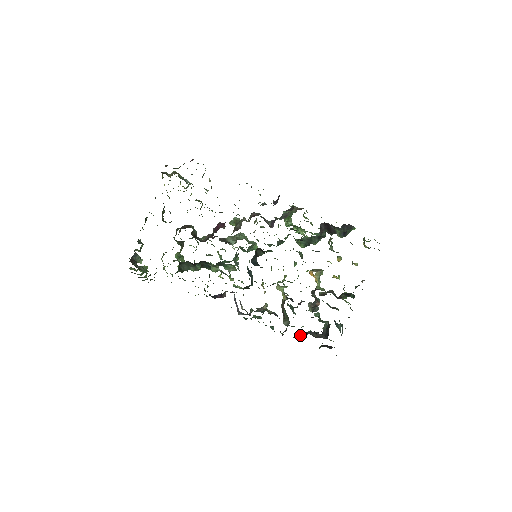
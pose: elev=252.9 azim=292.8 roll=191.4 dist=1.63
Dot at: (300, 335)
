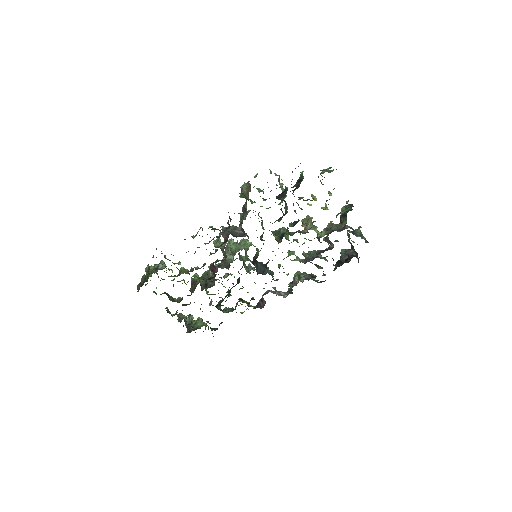
Dot at: occluded
